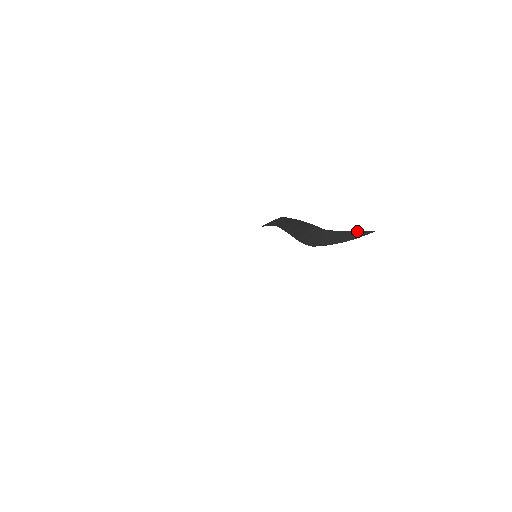
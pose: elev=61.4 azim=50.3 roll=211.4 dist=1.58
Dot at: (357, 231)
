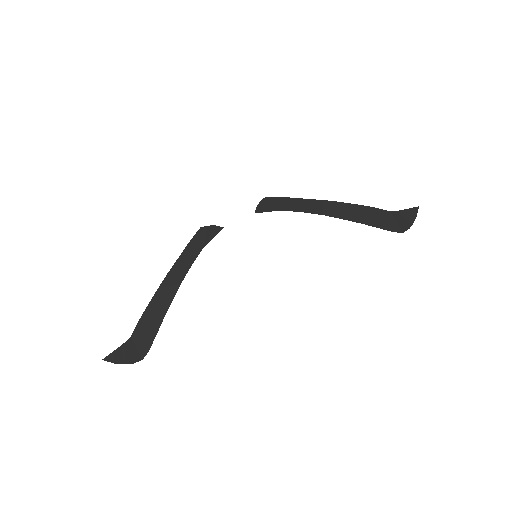
Dot at: (410, 209)
